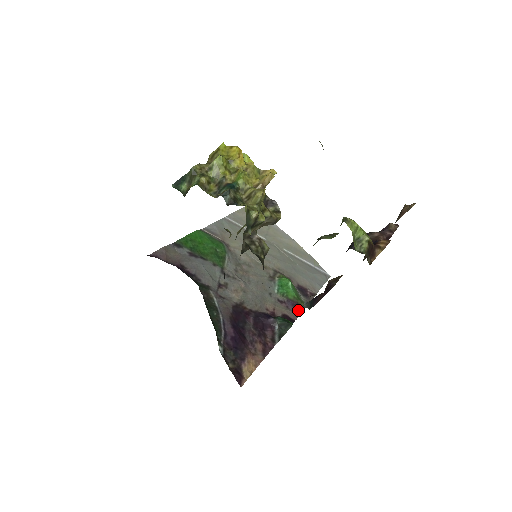
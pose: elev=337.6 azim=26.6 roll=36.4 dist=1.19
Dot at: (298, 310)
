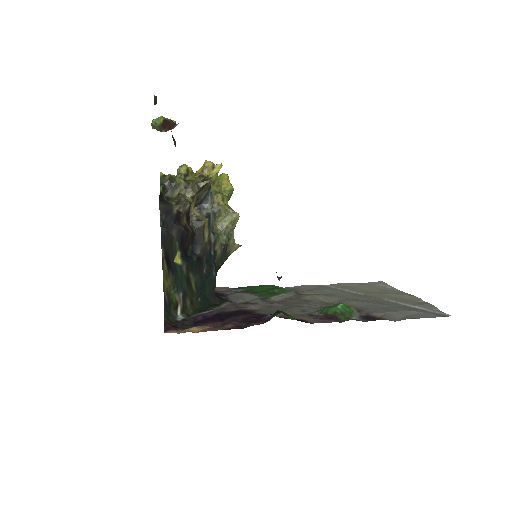
Dot at: (329, 320)
